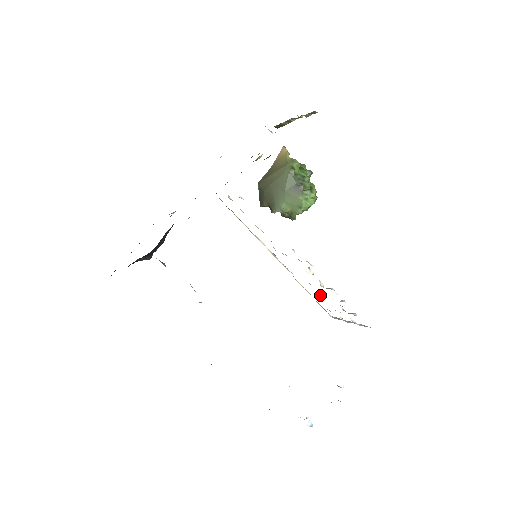
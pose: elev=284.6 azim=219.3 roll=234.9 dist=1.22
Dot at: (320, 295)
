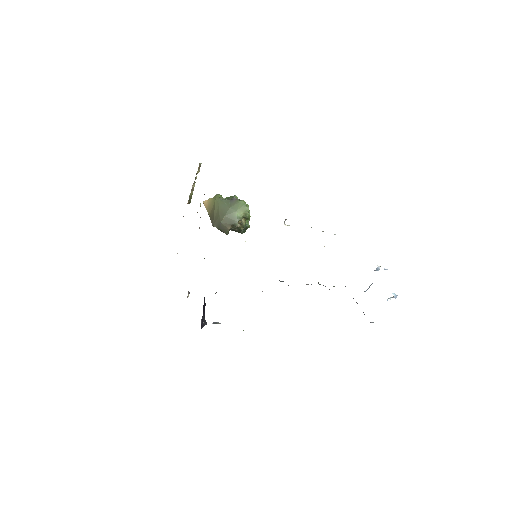
Dot at: occluded
